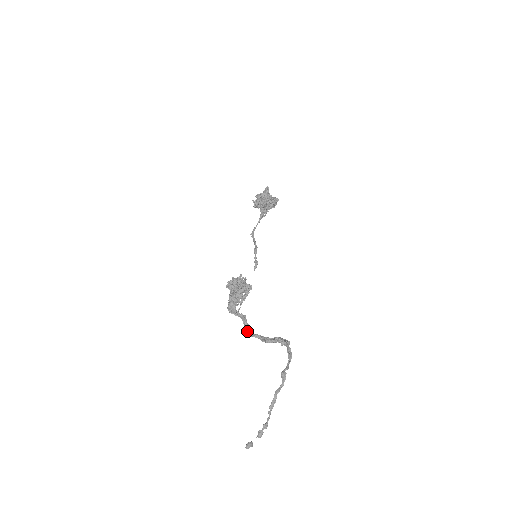
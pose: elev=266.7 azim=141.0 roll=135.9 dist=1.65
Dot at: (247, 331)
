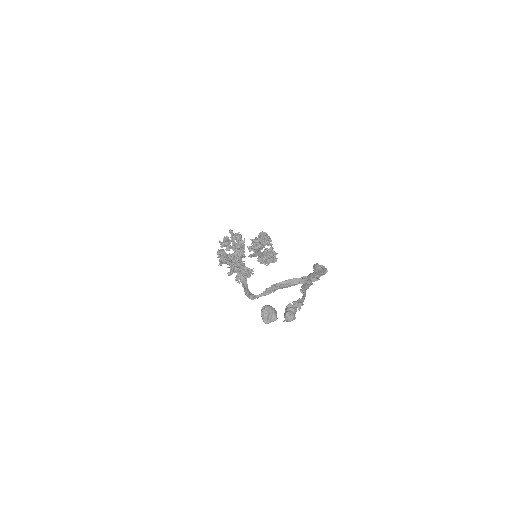
Dot at: (249, 293)
